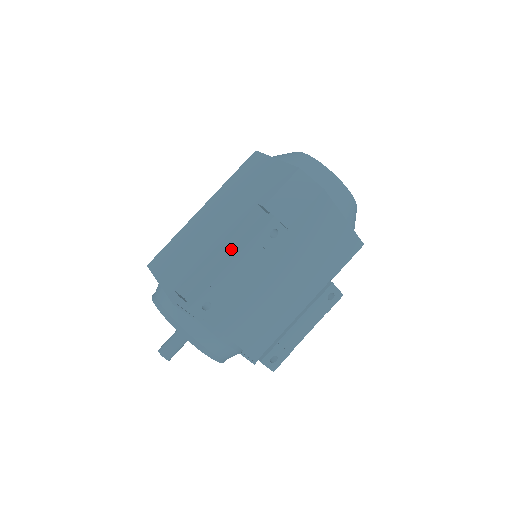
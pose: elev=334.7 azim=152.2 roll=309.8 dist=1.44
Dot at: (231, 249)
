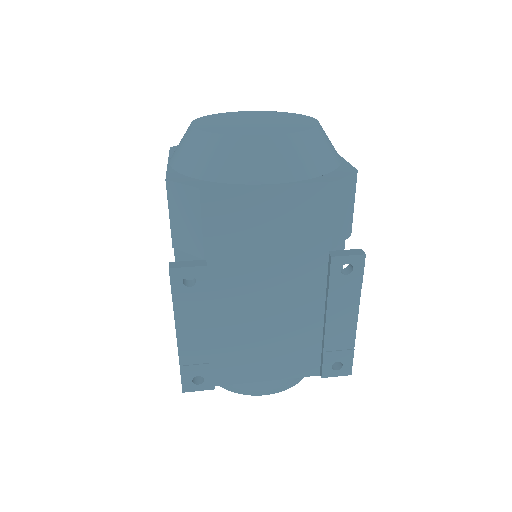
Dot at: occluded
